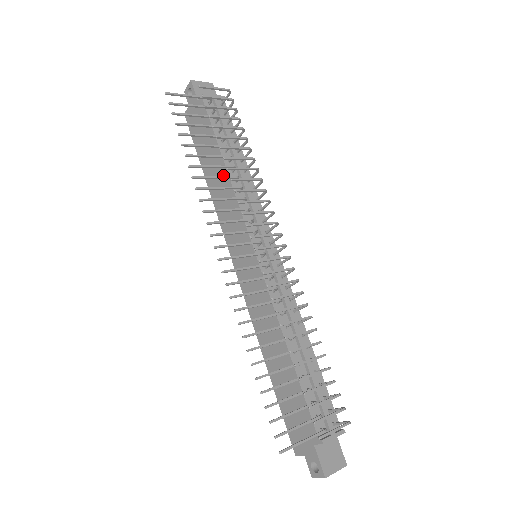
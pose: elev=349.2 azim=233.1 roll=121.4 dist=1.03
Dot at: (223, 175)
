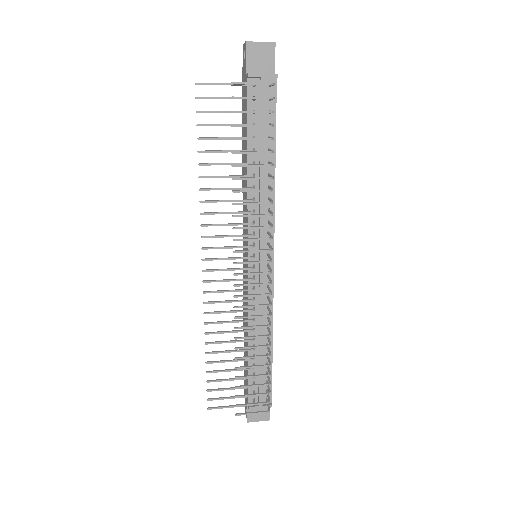
Dot at: (246, 173)
